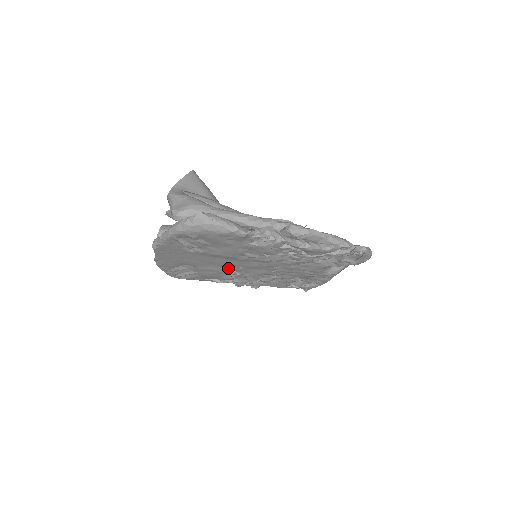
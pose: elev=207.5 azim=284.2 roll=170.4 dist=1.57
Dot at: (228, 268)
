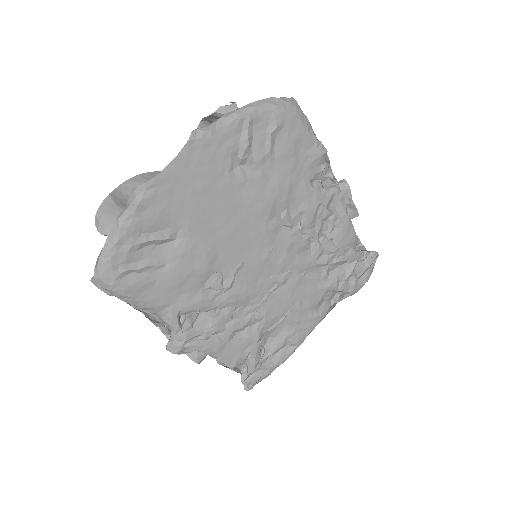
Dot at: (223, 260)
